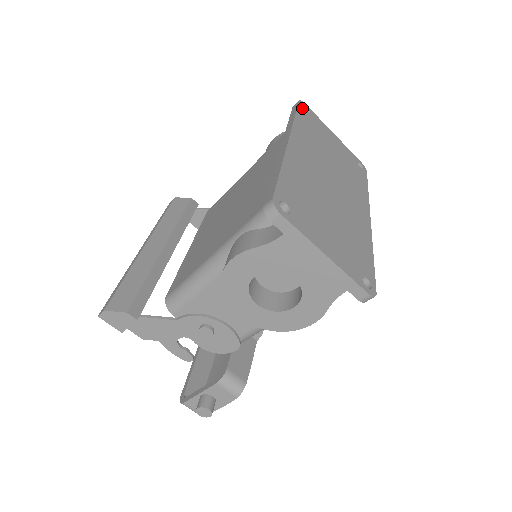
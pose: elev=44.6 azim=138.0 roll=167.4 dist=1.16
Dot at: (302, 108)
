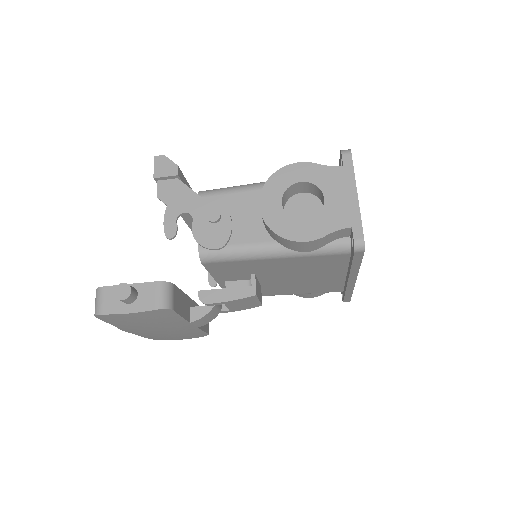
Dot at: occluded
